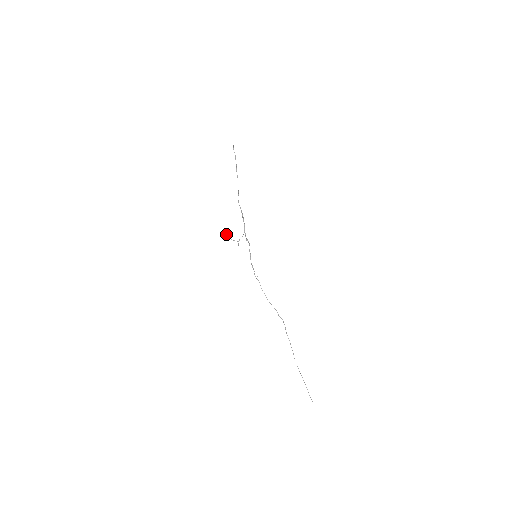
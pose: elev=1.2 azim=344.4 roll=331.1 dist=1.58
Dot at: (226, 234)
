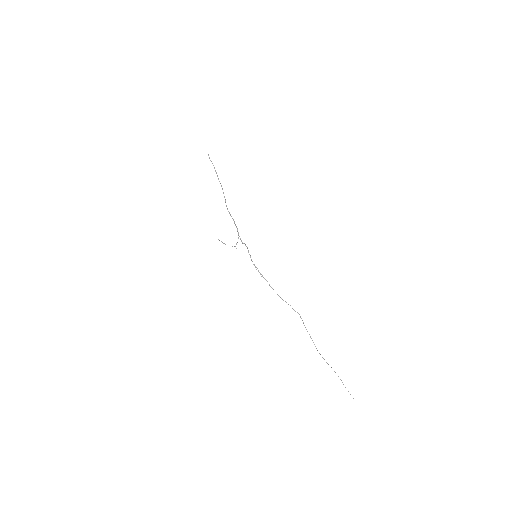
Dot at: (222, 242)
